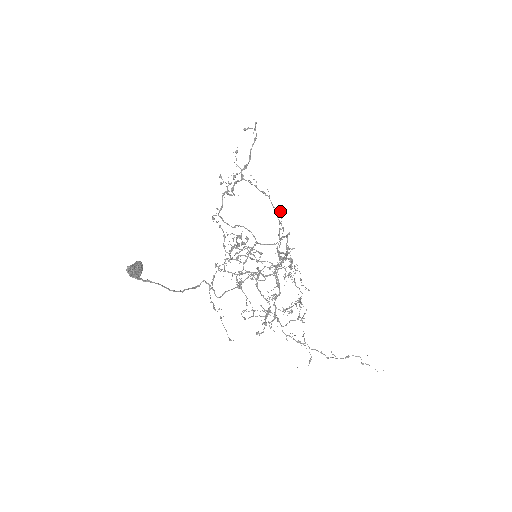
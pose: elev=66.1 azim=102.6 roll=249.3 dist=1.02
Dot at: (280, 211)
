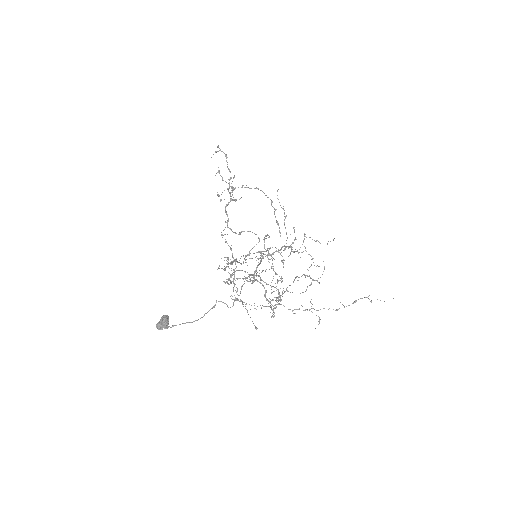
Dot at: occluded
